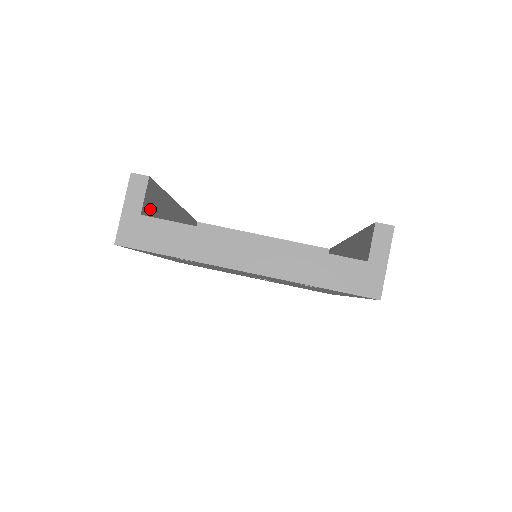
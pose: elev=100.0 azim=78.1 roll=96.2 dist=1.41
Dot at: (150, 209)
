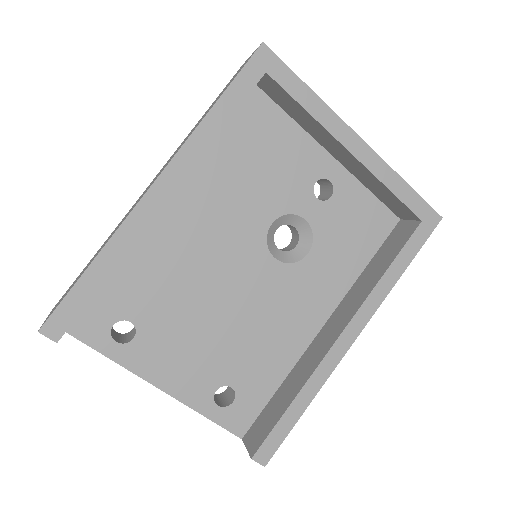
Dot at: occluded
